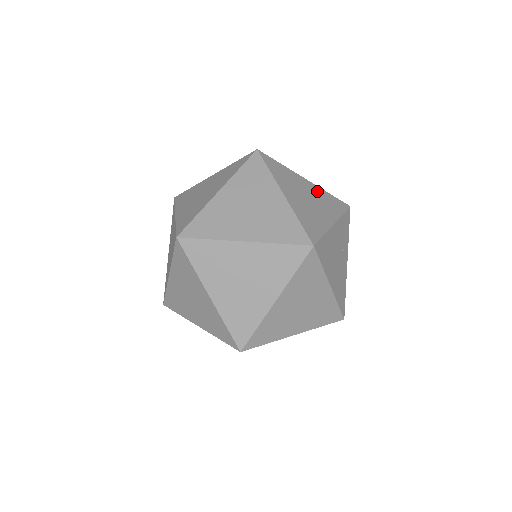
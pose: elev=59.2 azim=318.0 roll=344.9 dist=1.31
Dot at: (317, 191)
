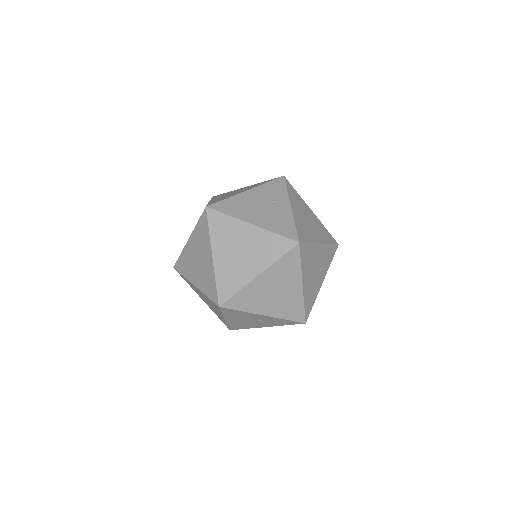
Dot at: occluded
